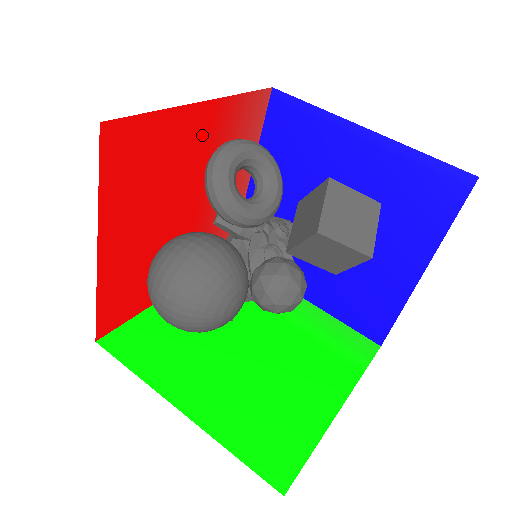
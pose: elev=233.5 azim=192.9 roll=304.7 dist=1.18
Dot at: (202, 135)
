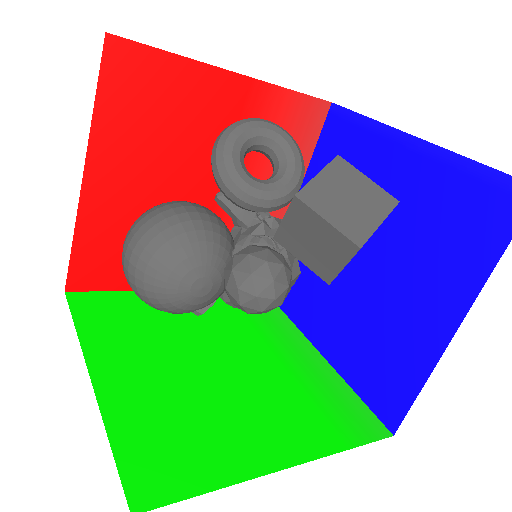
Dot at: (231, 112)
